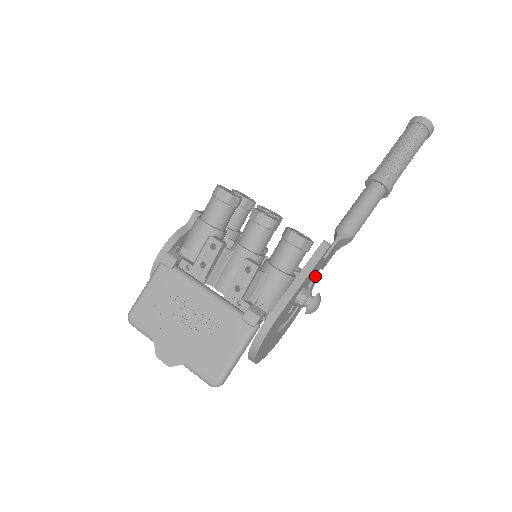
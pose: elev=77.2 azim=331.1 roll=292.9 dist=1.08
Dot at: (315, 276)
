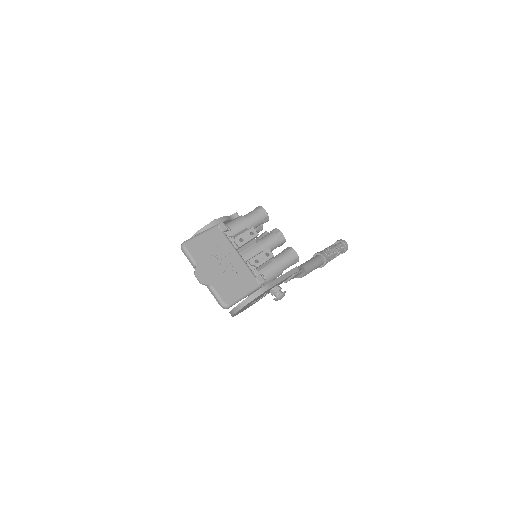
Dot at: occluded
